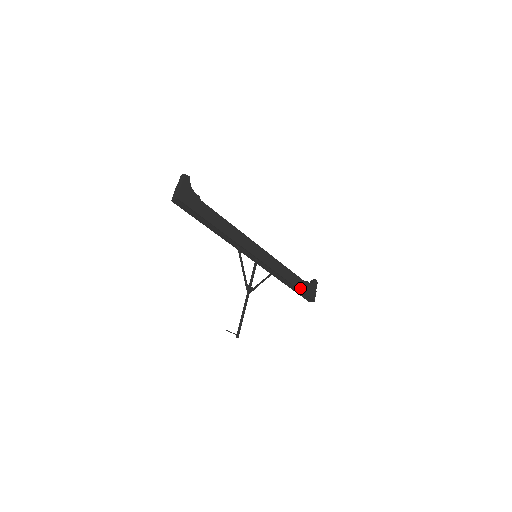
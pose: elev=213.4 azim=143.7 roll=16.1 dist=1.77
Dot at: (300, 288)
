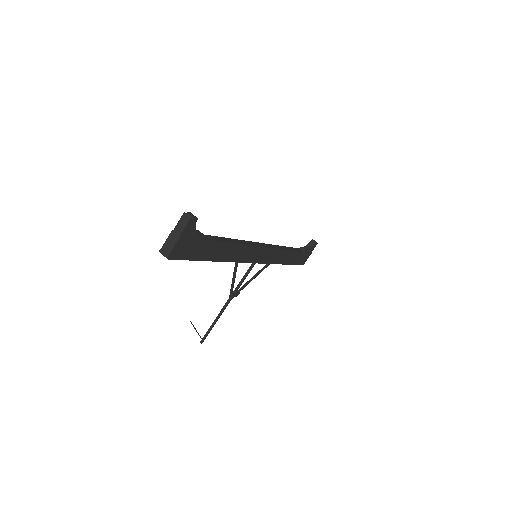
Dot at: (294, 261)
